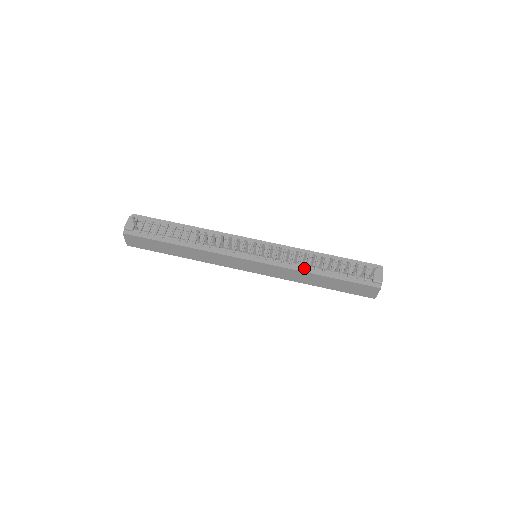
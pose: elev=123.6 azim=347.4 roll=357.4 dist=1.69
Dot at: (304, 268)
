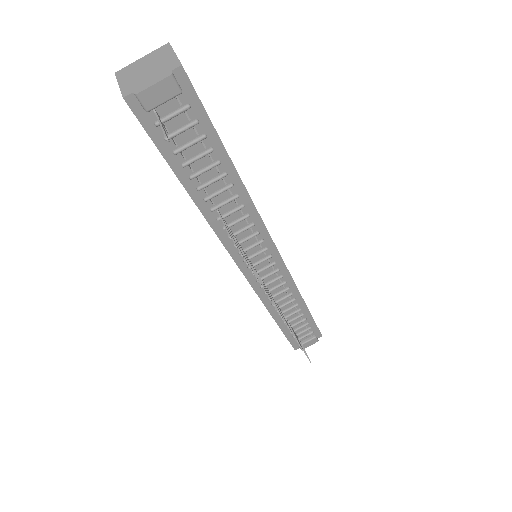
Dot at: (273, 308)
